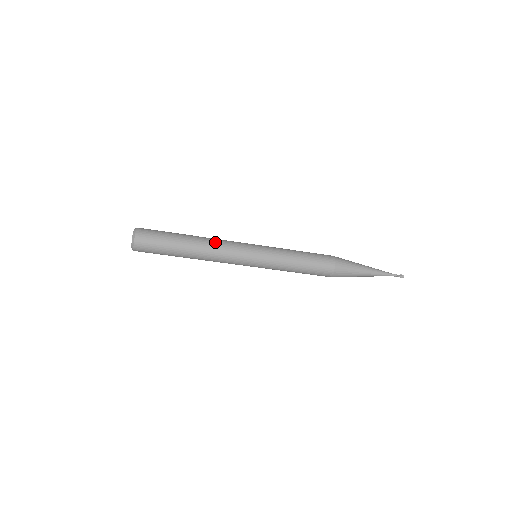
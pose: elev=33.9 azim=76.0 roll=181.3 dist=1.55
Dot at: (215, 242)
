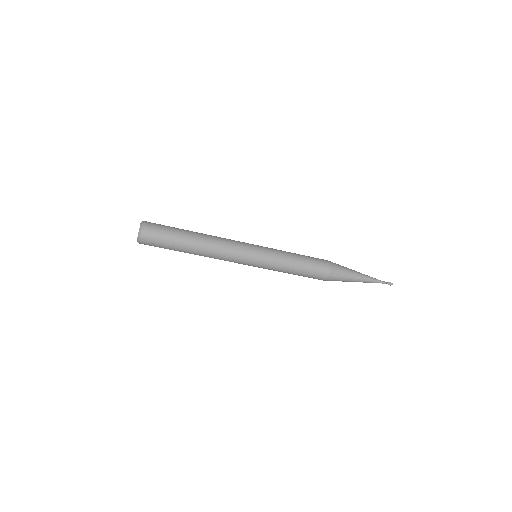
Dot at: (218, 242)
